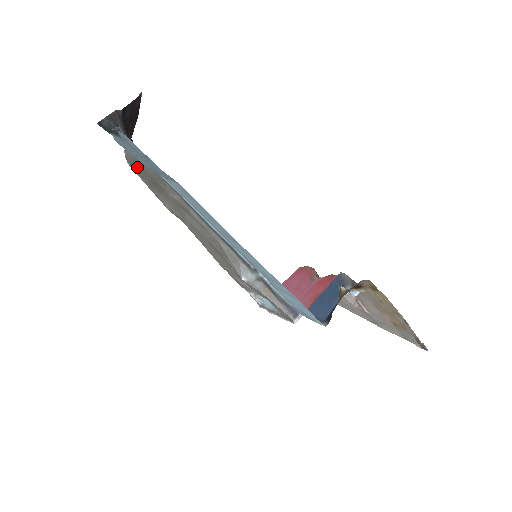
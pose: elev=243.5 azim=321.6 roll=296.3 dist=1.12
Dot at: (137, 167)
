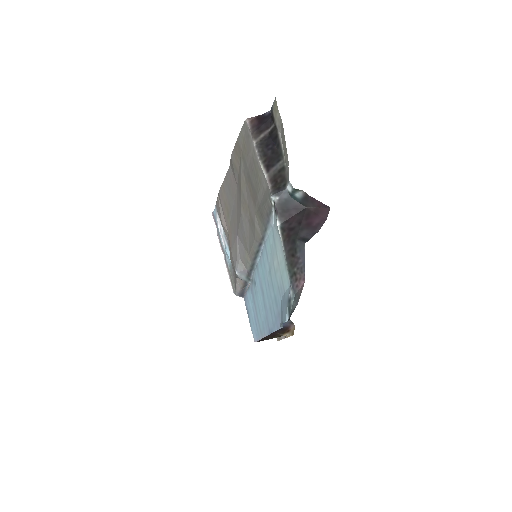
Dot at: (254, 166)
